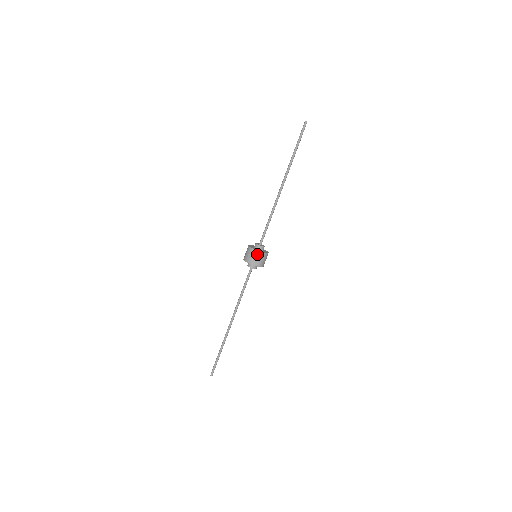
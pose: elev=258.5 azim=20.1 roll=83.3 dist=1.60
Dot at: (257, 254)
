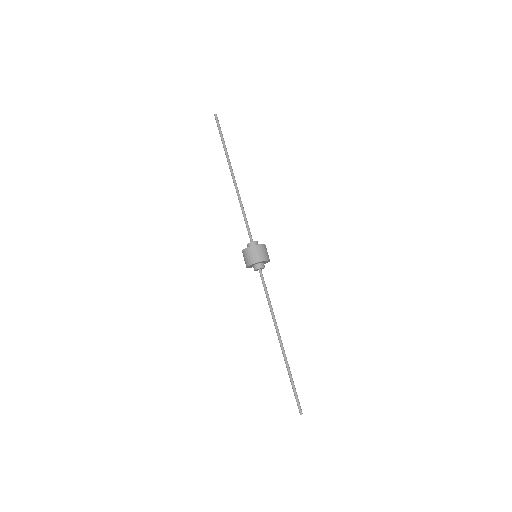
Dot at: (260, 248)
